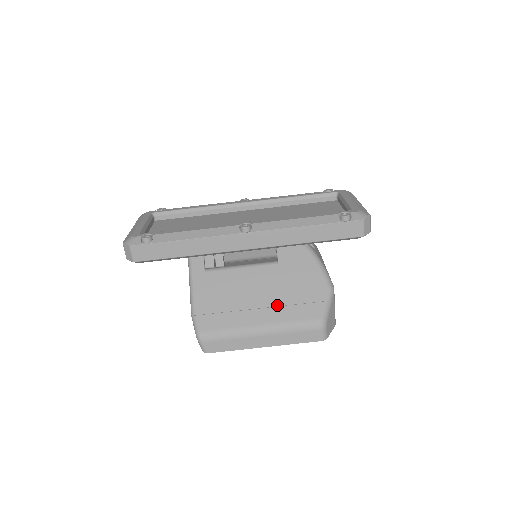
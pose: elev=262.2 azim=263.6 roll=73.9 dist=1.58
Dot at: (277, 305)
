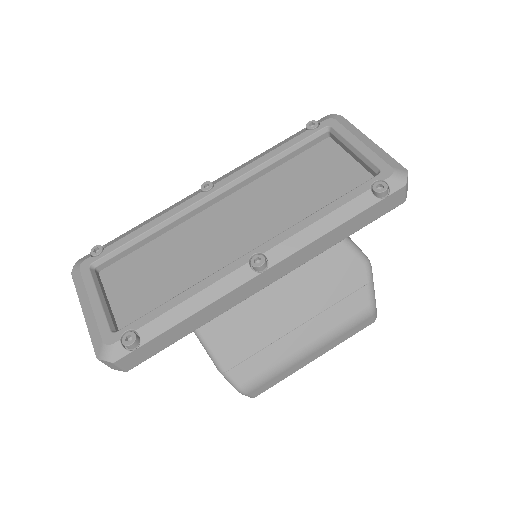
Dot at: (316, 314)
